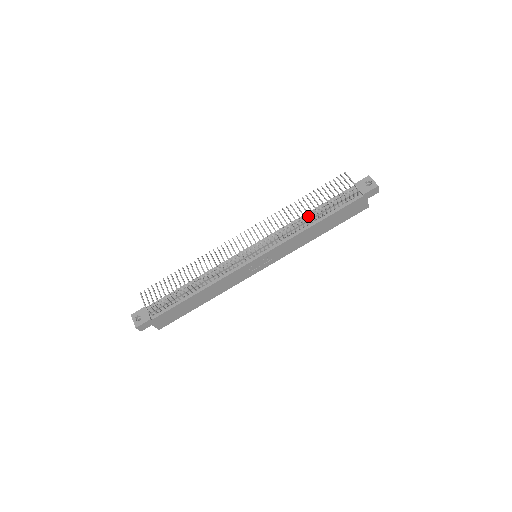
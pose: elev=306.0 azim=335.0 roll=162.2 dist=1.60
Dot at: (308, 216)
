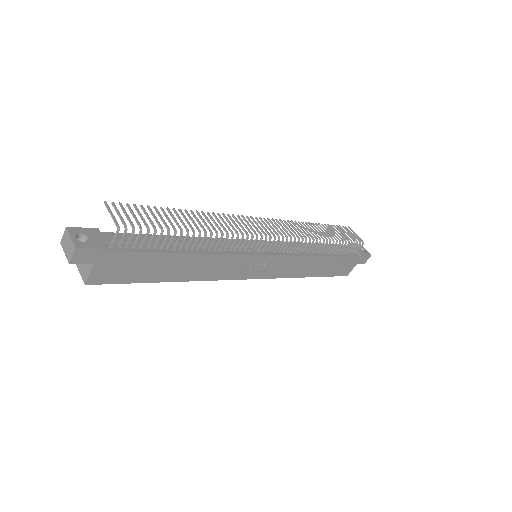
Dot at: occluded
